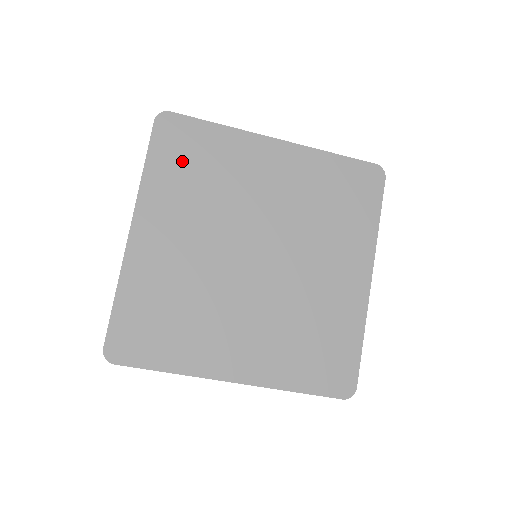
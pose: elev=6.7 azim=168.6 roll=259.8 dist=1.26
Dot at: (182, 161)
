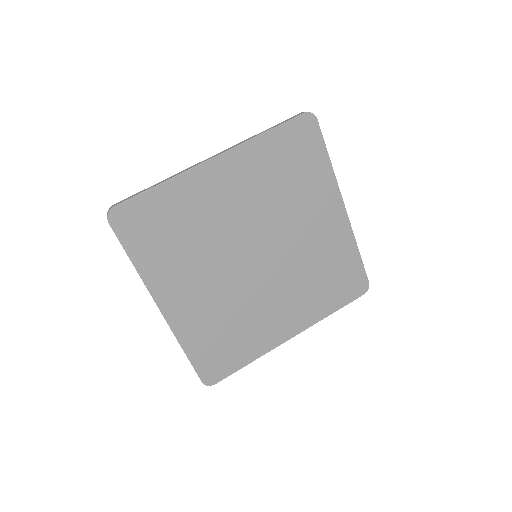
Dot at: (288, 156)
